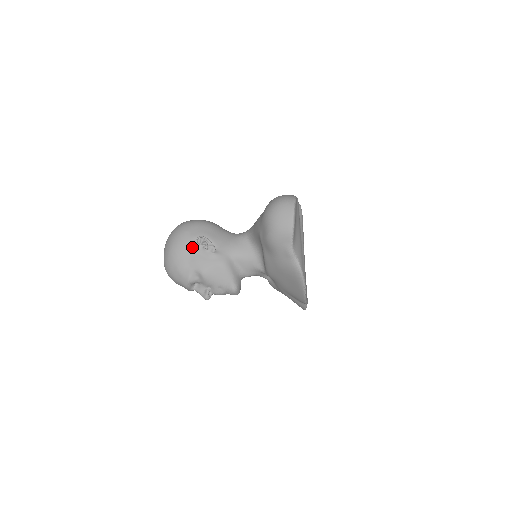
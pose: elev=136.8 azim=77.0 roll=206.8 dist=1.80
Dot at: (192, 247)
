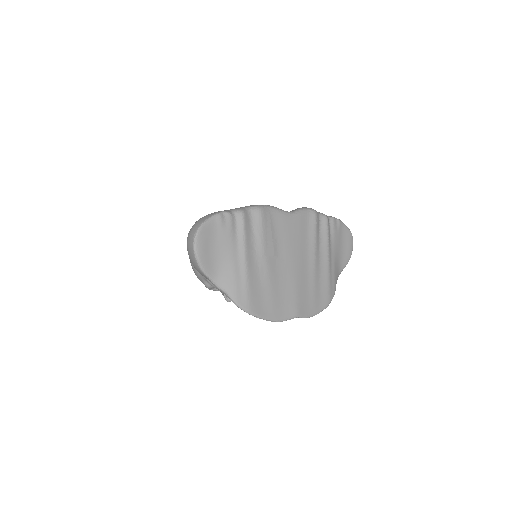
Dot at: occluded
